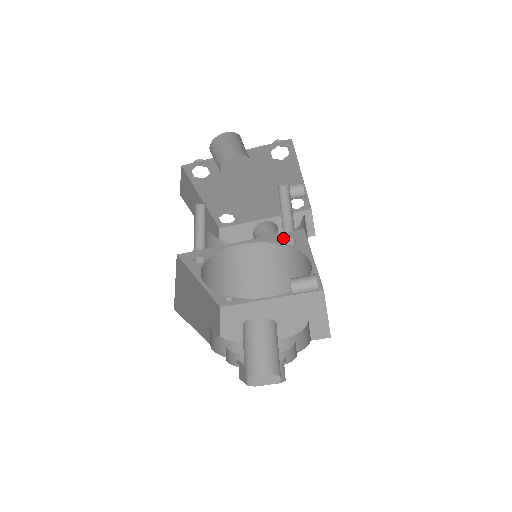
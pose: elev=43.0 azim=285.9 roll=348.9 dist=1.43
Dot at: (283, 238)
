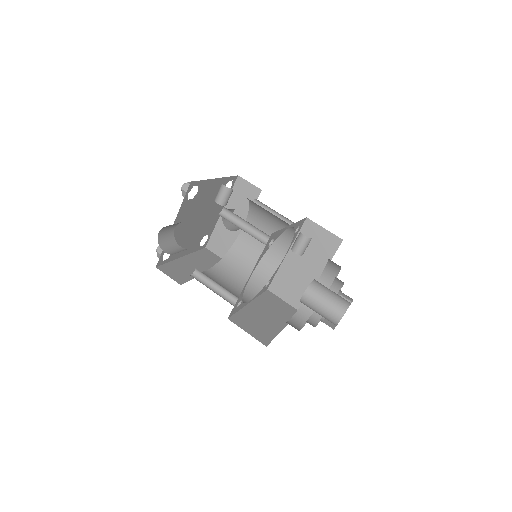
Dot at: (266, 248)
